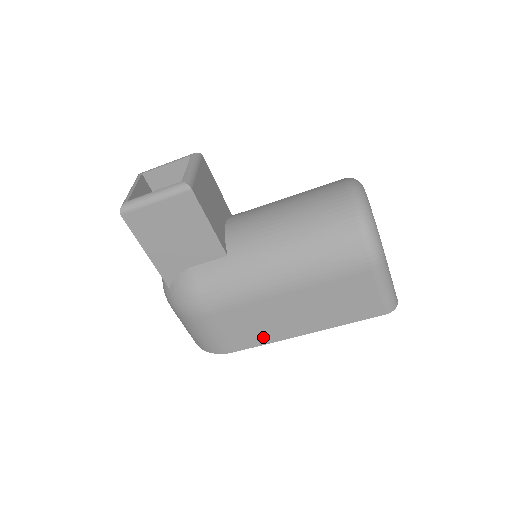
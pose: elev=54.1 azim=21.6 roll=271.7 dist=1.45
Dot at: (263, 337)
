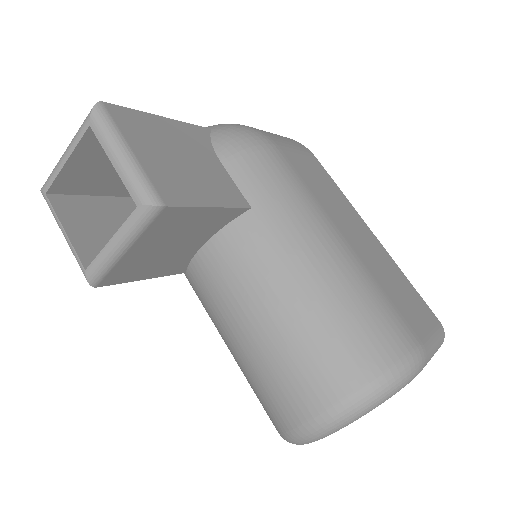
Dot at: occluded
